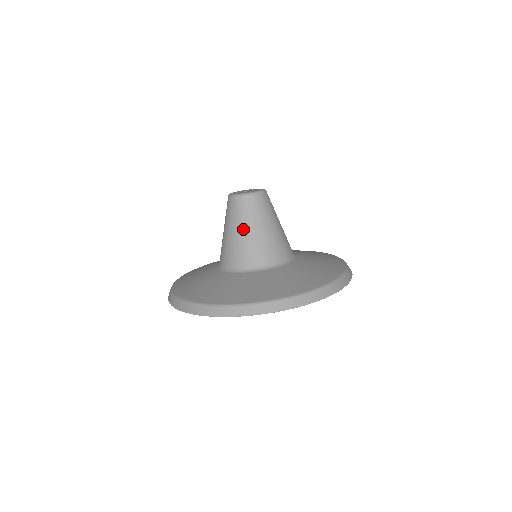
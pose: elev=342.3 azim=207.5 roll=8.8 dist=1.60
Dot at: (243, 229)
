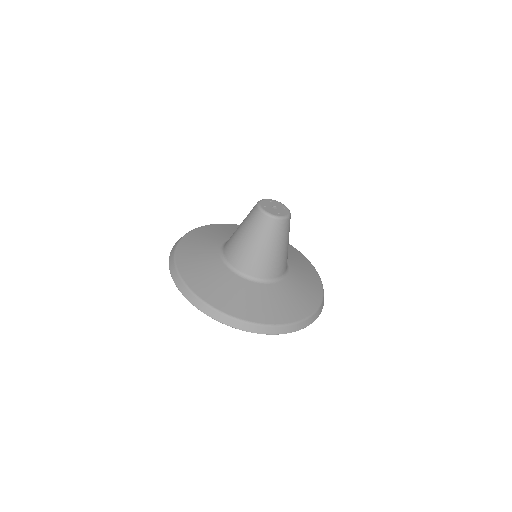
Dot at: (244, 234)
